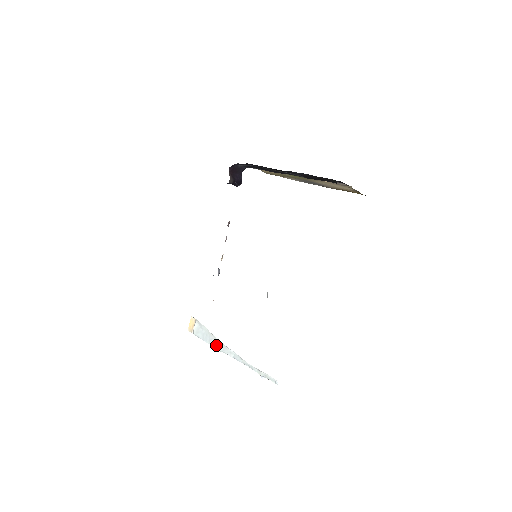
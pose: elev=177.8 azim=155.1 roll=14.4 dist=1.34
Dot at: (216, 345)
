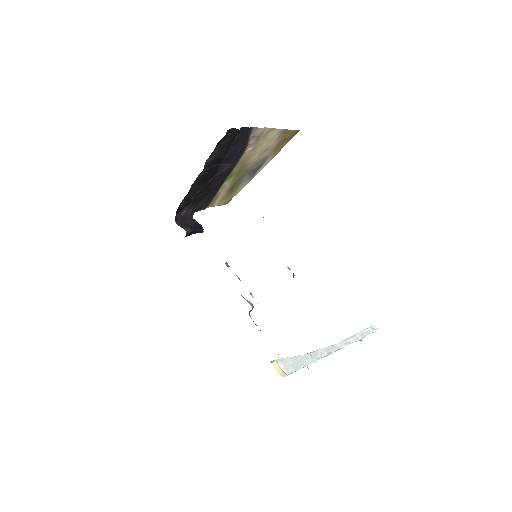
Dot at: (308, 361)
